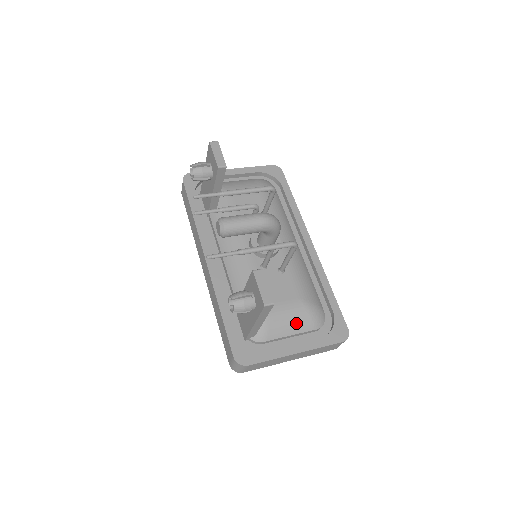
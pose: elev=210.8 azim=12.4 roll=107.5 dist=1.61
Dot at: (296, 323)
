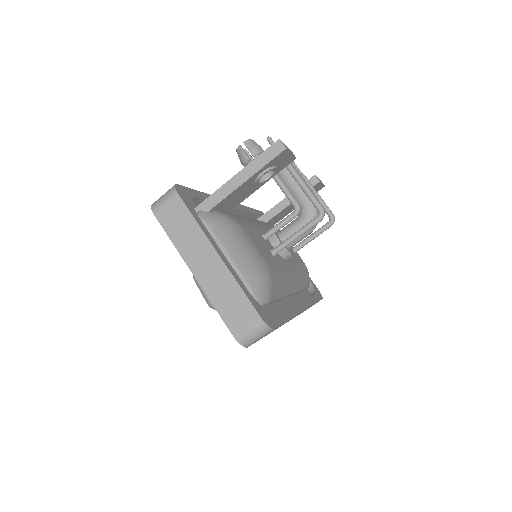
Dot at: (245, 256)
